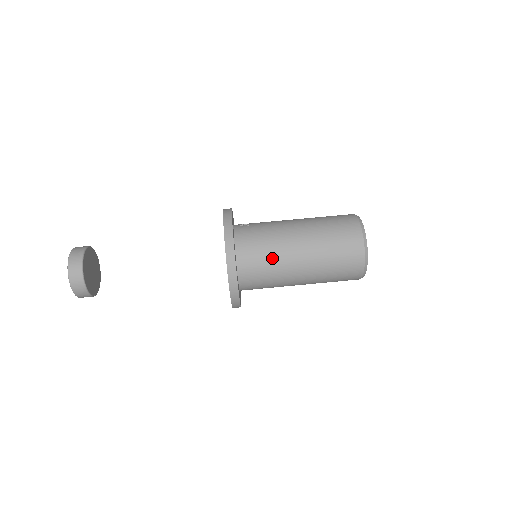
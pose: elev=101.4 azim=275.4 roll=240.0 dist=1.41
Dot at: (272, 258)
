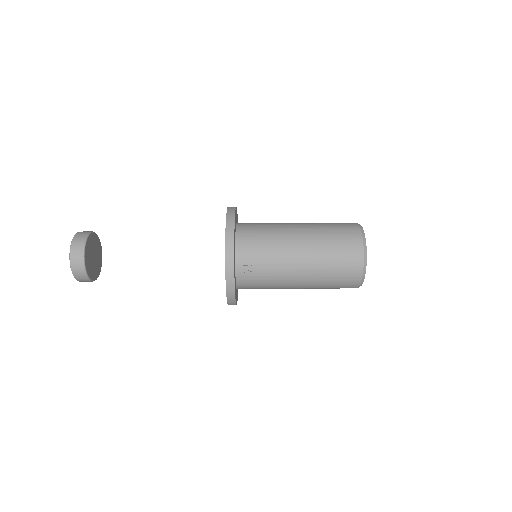
Dot at: occluded
